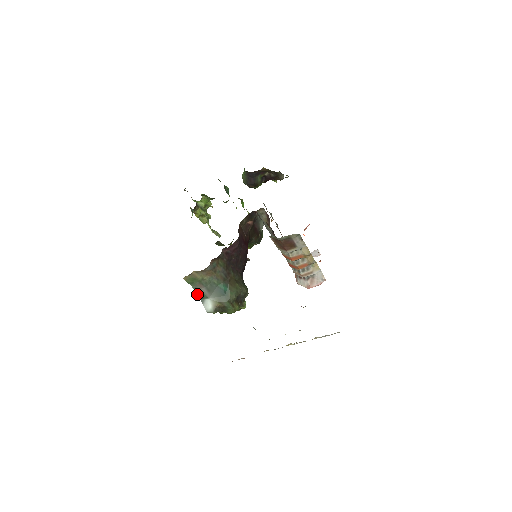
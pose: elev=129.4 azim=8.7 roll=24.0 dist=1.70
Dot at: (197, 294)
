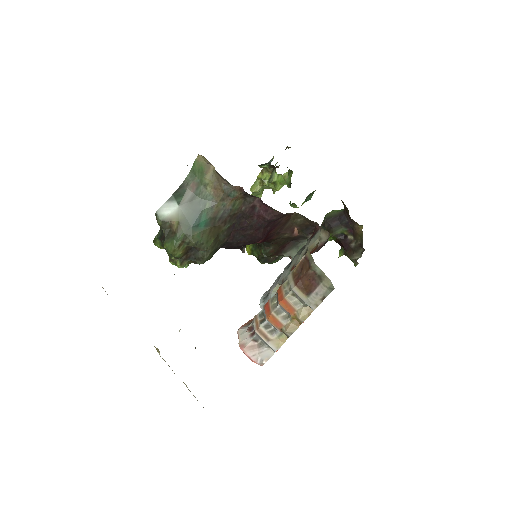
Dot at: (179, 187)
